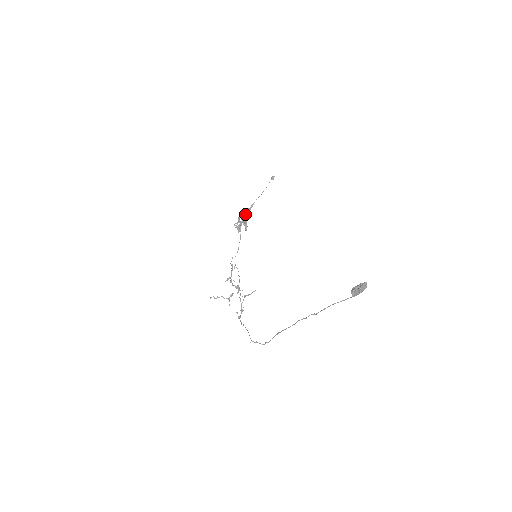
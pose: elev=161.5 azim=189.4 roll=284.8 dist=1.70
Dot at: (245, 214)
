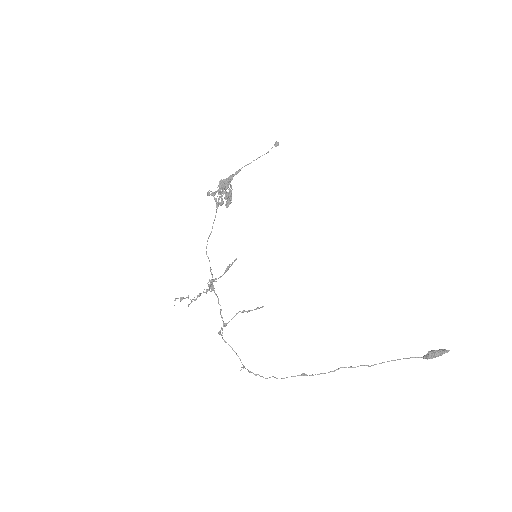
Dot at: (228, 182)
